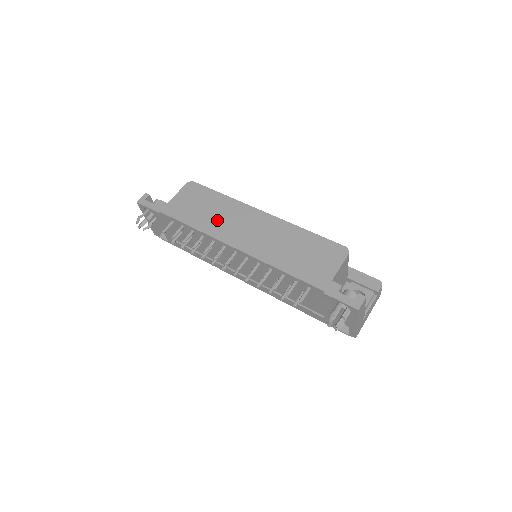
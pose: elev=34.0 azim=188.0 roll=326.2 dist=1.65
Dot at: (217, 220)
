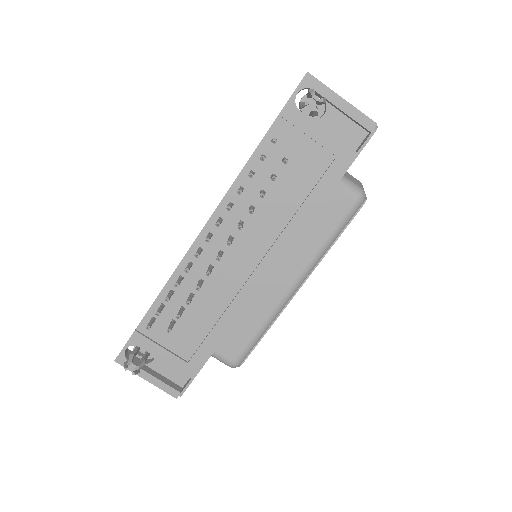
Dot at: occluded
